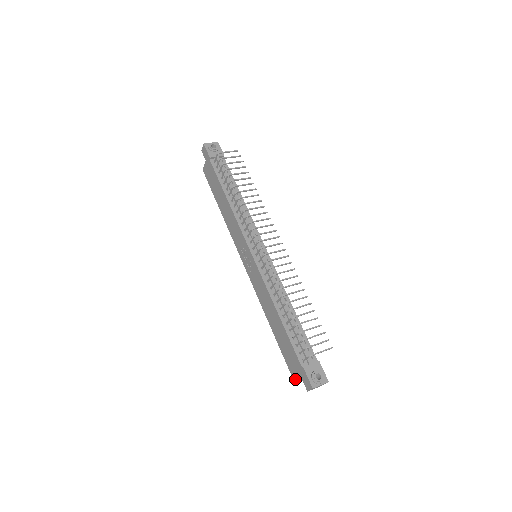
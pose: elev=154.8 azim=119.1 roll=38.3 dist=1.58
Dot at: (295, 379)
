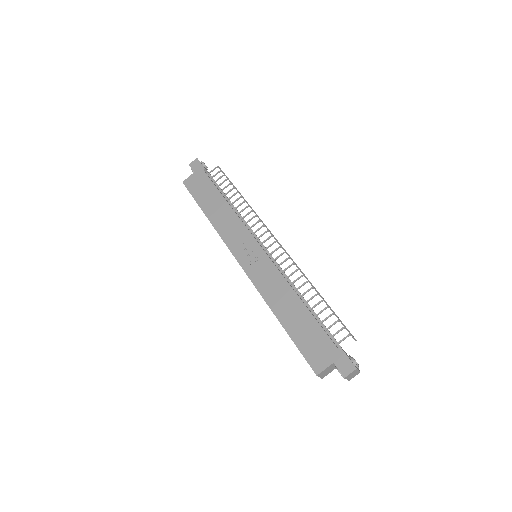
Dot at: (320, 371)
